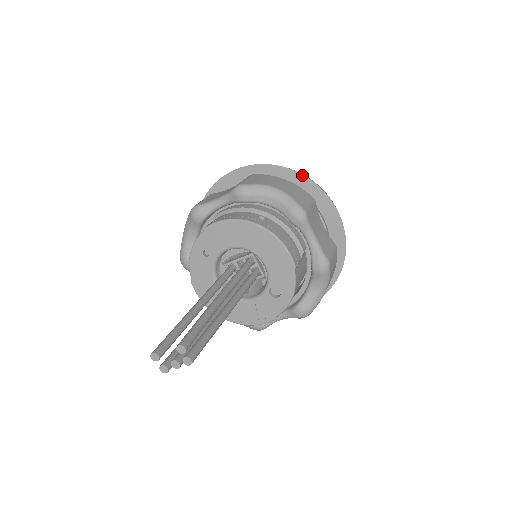
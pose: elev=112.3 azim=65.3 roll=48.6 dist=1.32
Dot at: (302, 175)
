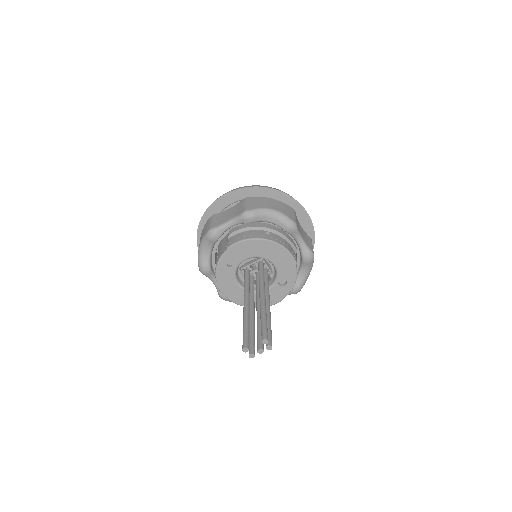
Dot at: (280, 192)
